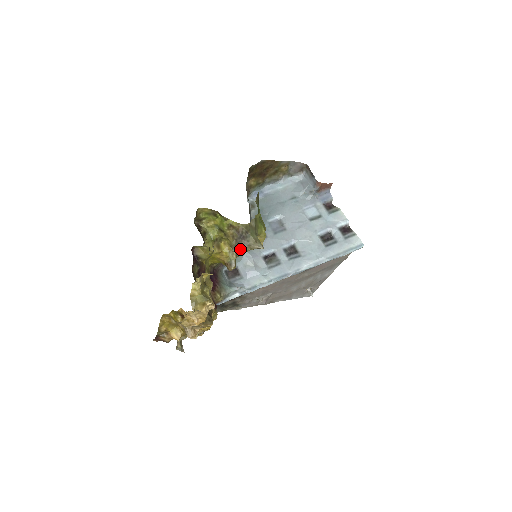
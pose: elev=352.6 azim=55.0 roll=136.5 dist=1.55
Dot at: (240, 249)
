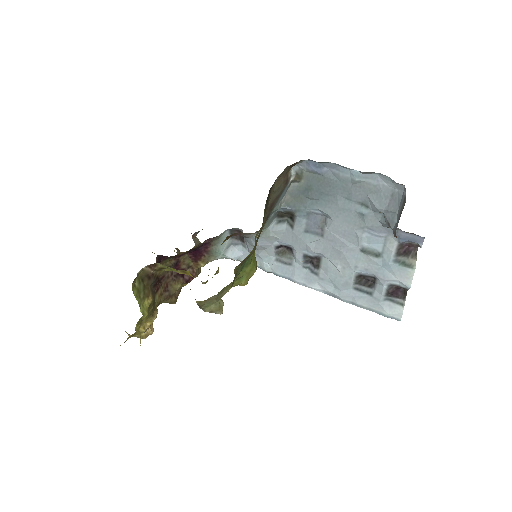
Dot at: occluded
